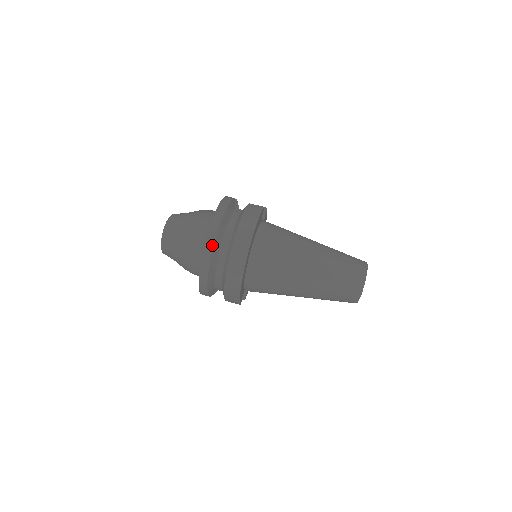
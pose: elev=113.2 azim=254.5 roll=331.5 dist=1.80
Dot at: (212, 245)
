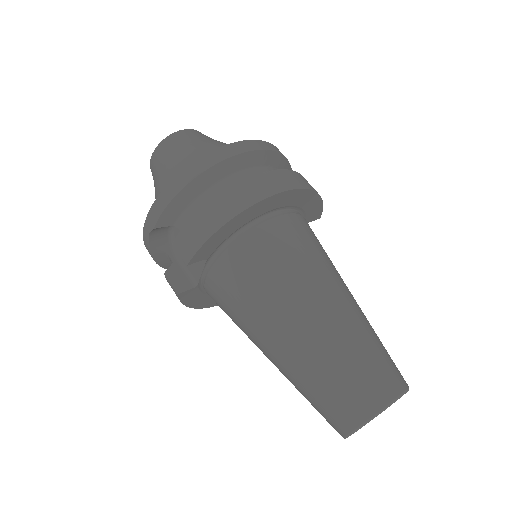
Dot at: (255, 148)
